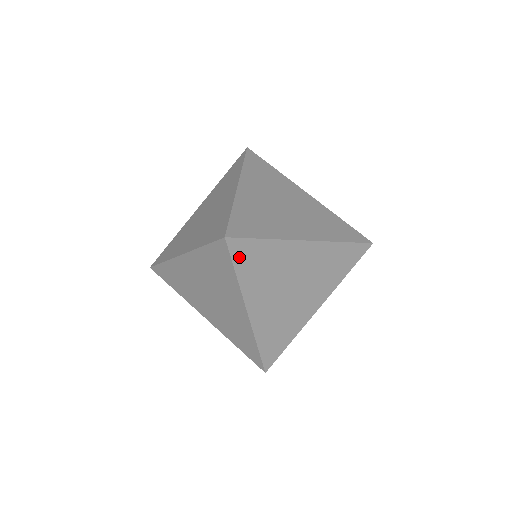
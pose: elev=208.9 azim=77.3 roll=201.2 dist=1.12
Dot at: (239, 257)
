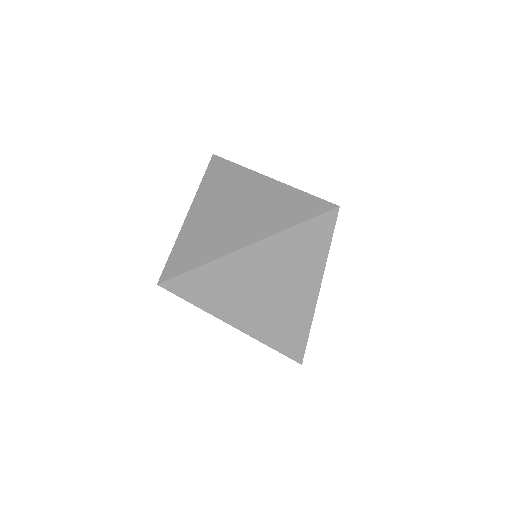
Dot at: (185, 292)
